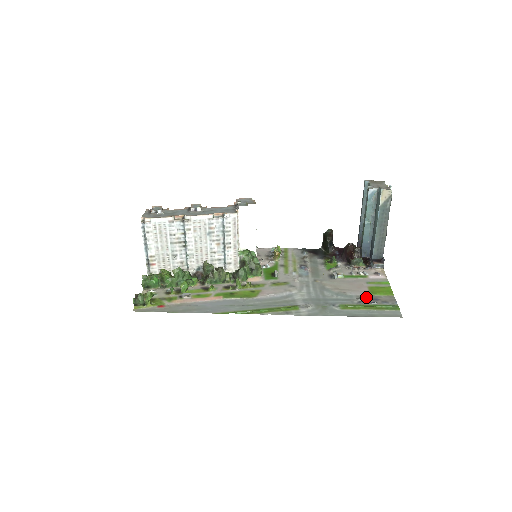
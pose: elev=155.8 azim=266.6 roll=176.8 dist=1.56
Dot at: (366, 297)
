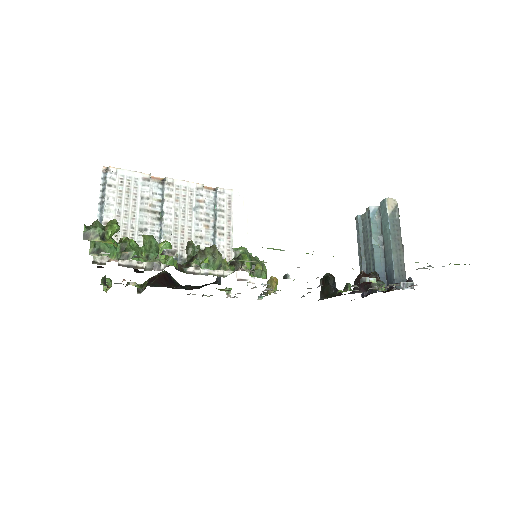
Dot at: occluded
